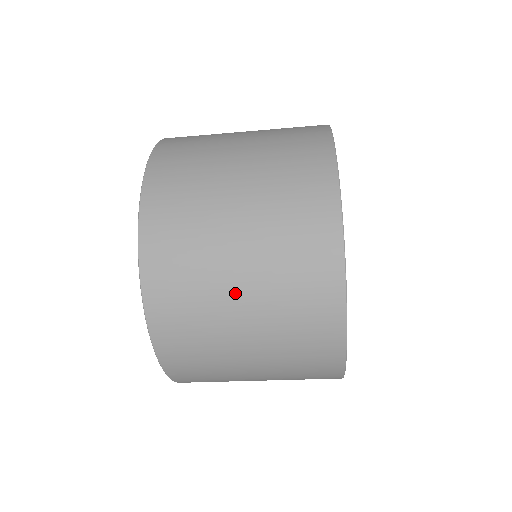
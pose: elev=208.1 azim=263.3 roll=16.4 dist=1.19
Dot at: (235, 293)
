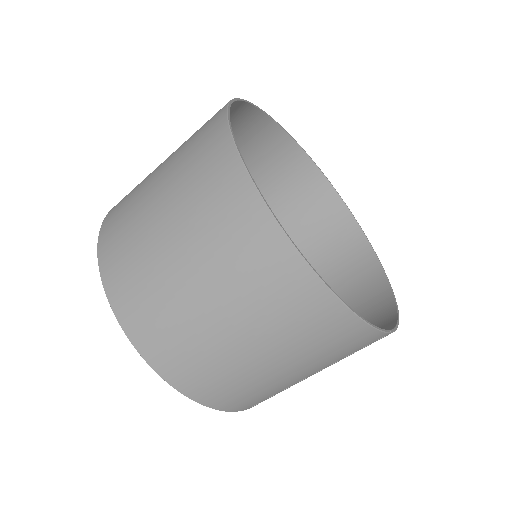
Dot at: (154, 179)
